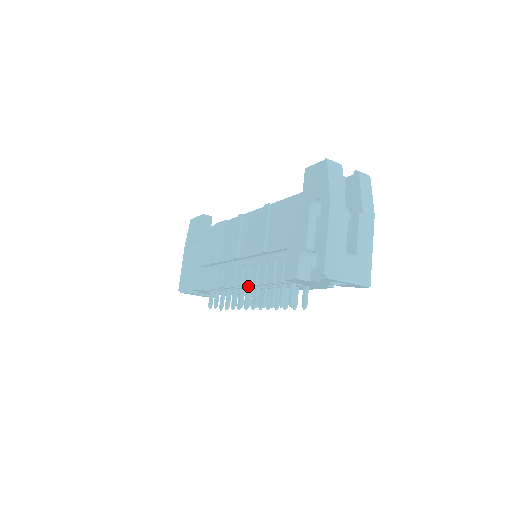
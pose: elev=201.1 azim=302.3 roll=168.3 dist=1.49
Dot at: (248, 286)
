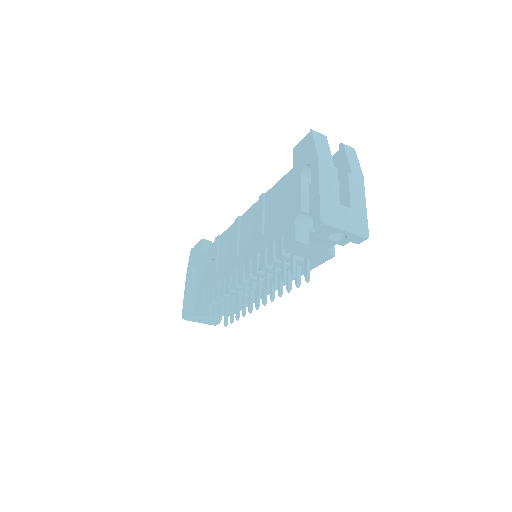
Dot at: (250, 279)
